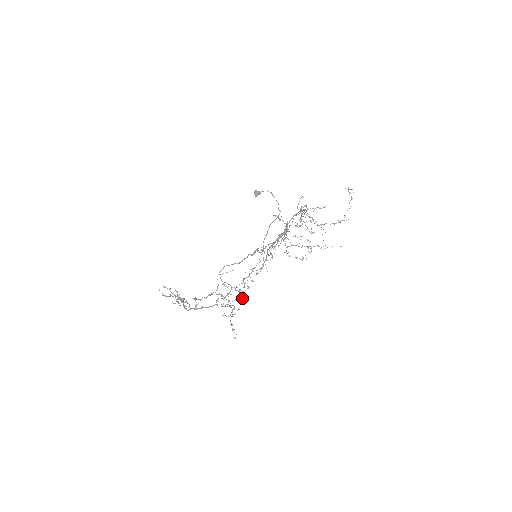
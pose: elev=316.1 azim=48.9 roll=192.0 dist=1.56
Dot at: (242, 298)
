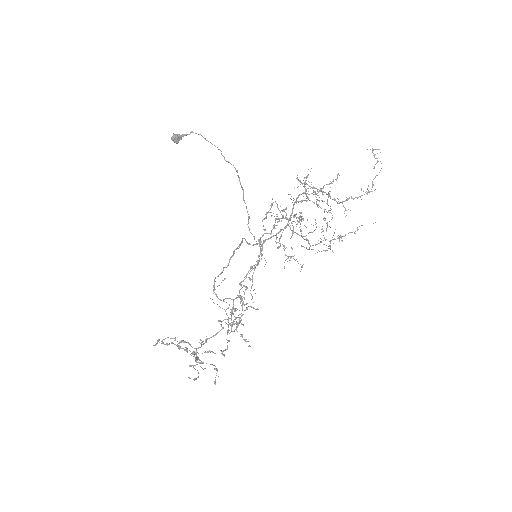
Dot at: (245, 304)
